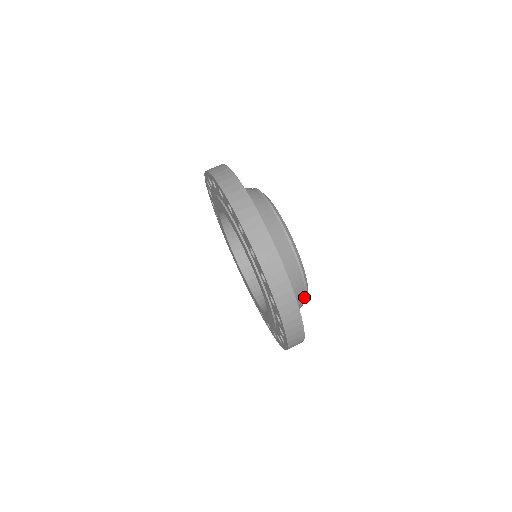
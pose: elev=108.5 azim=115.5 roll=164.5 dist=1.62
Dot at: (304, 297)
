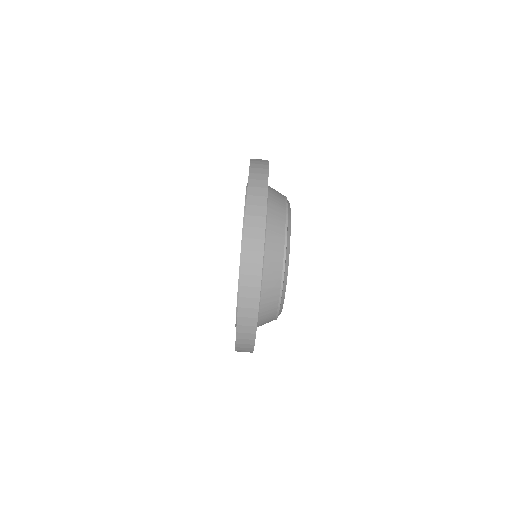
Dot at: occluded
